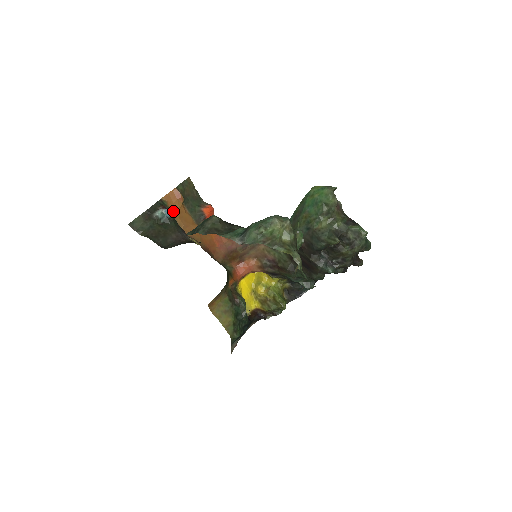
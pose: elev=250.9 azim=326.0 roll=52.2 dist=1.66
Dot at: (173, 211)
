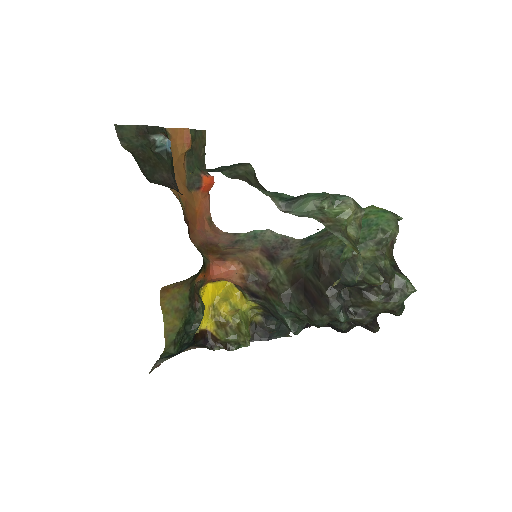
Dot at: (172, 152)
